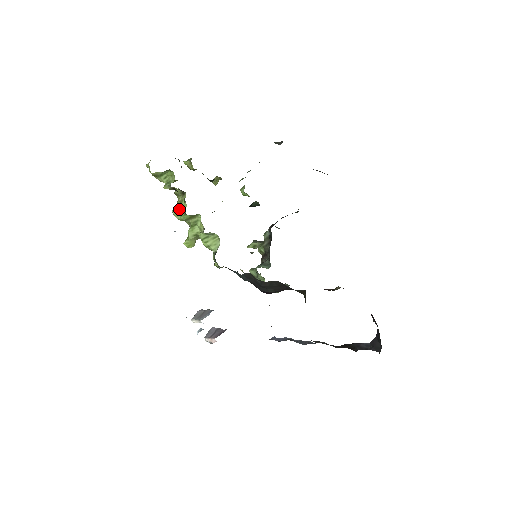
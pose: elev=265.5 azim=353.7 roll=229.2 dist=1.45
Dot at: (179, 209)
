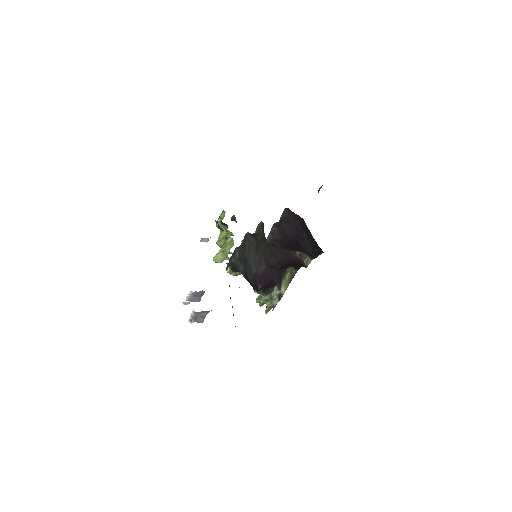
Dot at: occluded
